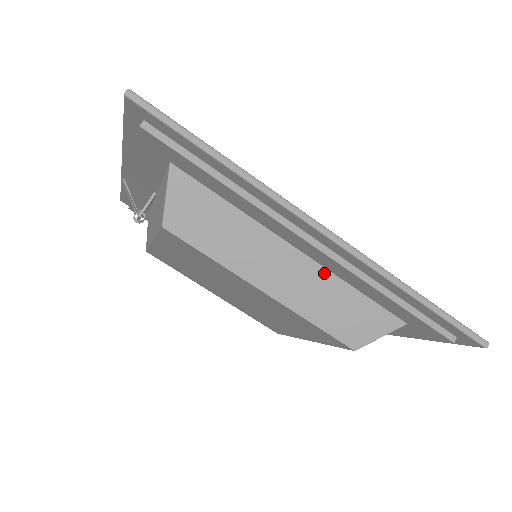
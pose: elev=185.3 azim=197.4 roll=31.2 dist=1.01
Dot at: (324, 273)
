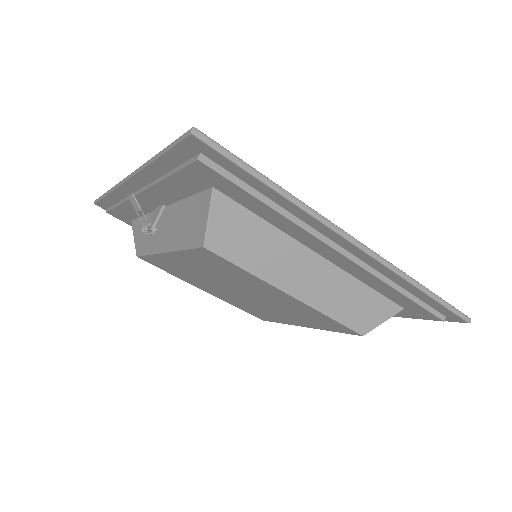
Dot at: (342, 274)
